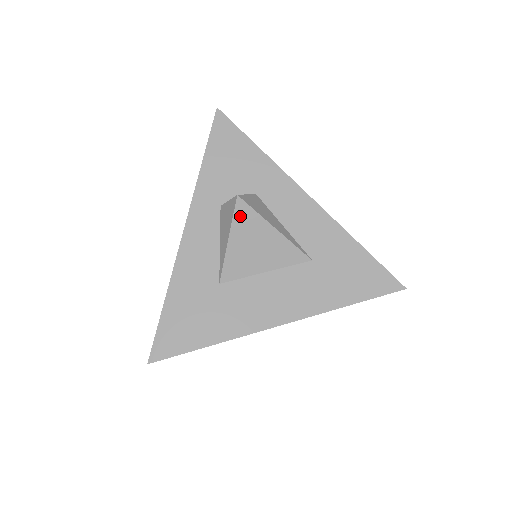
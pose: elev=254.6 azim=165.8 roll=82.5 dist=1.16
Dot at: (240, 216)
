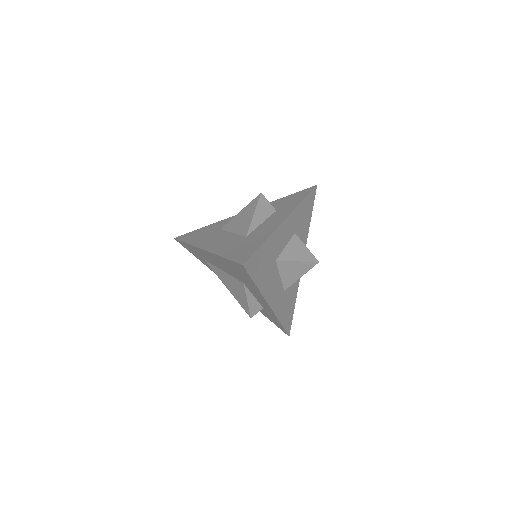
Dot at: (253, 202)
